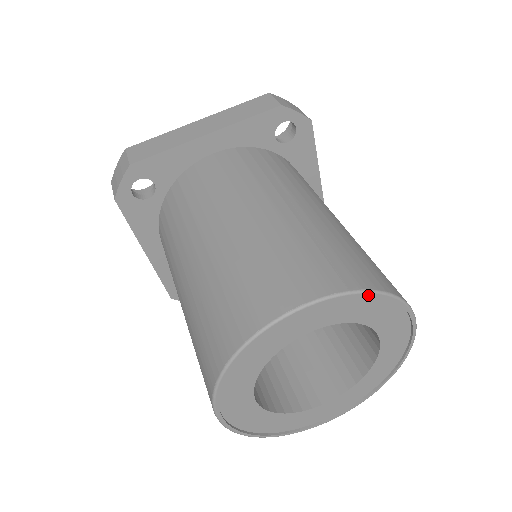
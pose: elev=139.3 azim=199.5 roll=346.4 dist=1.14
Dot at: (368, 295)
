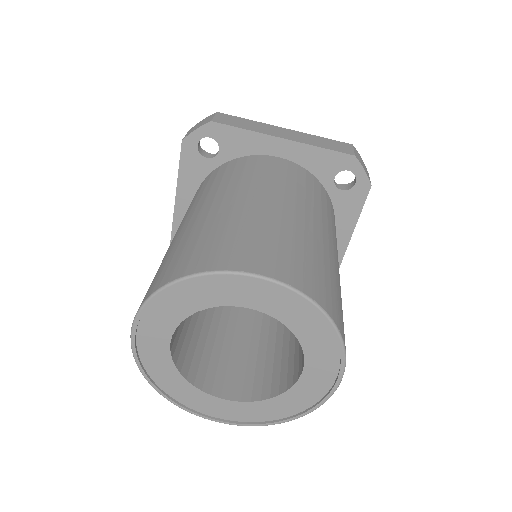
Dot at: (316, 309)
